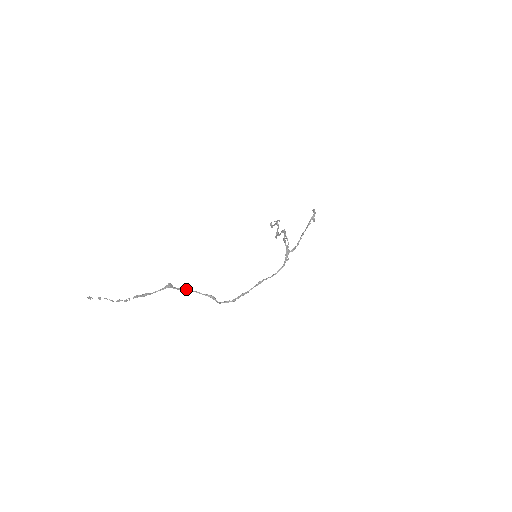
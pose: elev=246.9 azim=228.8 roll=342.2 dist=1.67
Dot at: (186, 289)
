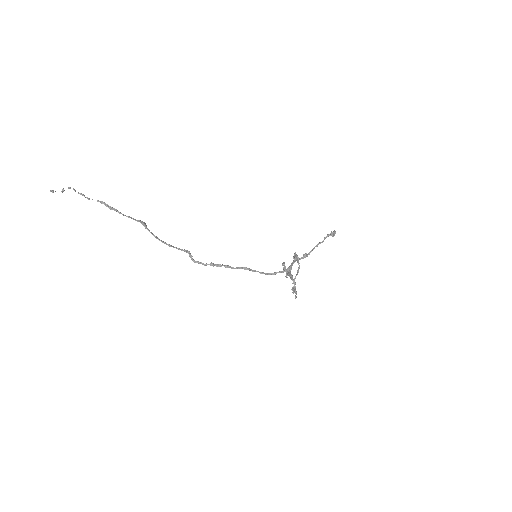
Dot at: occluded
